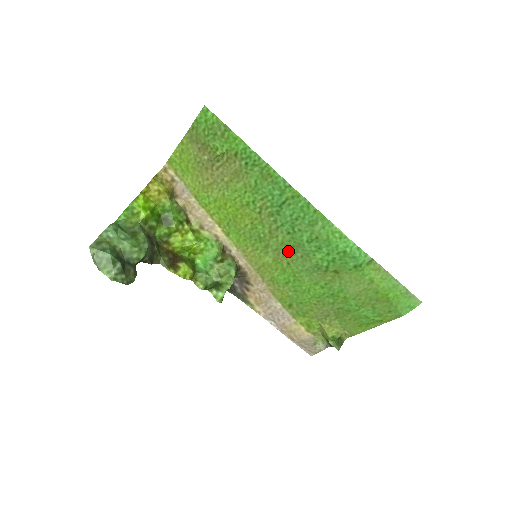
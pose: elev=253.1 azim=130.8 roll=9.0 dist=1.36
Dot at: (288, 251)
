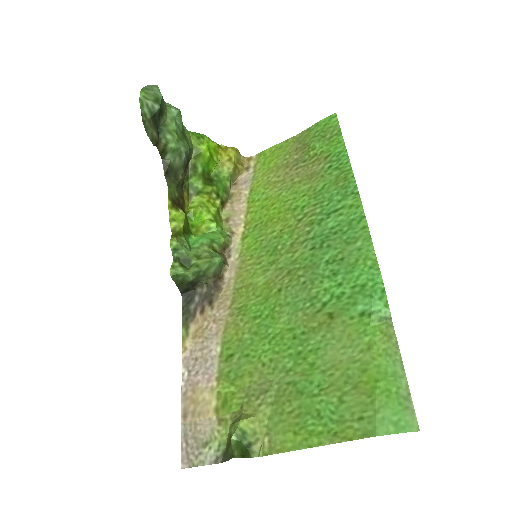
Dot at: (293, 273)
